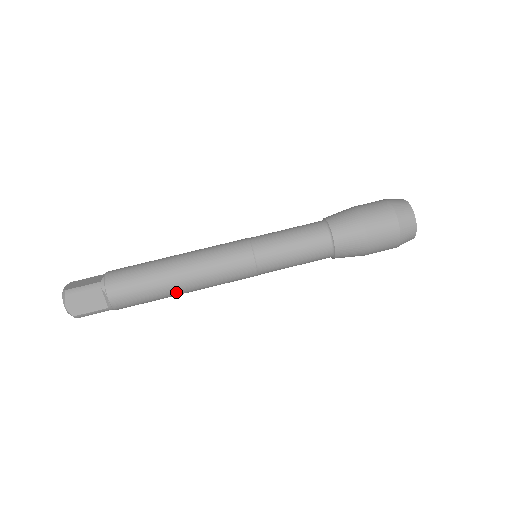
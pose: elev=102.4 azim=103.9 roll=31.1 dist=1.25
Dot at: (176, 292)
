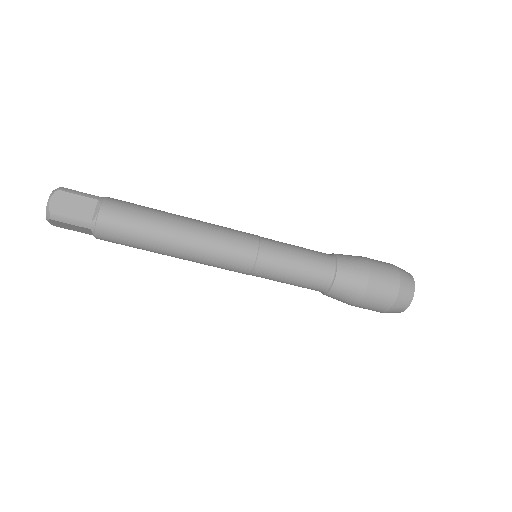
Dot at: occluded
